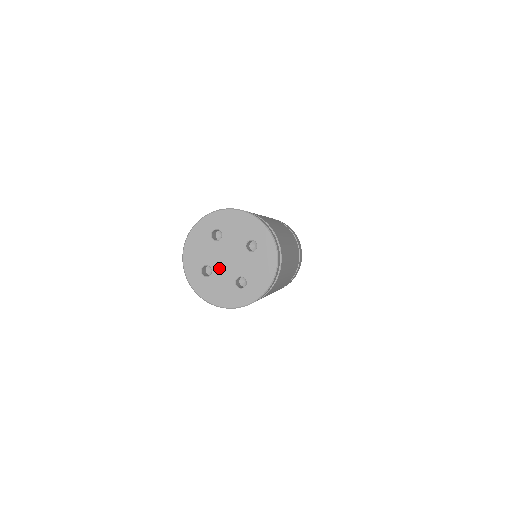
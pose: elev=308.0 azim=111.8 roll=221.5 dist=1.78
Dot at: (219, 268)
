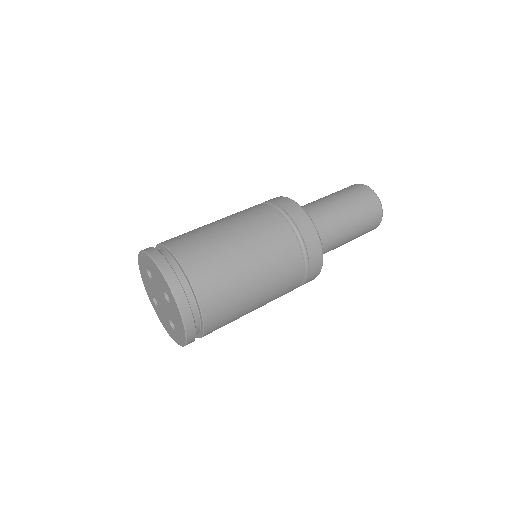
Dot at: (159, 304)
